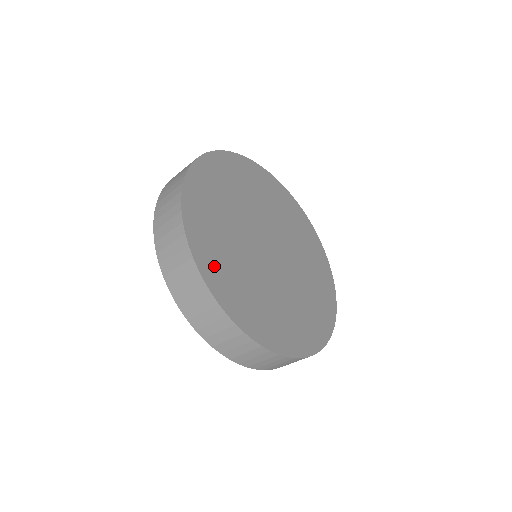
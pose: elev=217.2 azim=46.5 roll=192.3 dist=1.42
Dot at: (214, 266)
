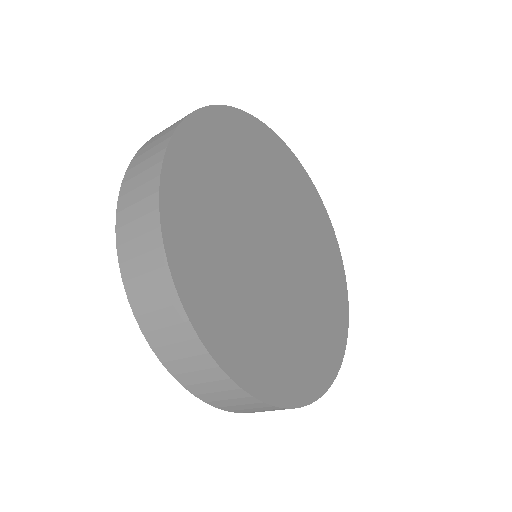
Dot at: (217, 319)
